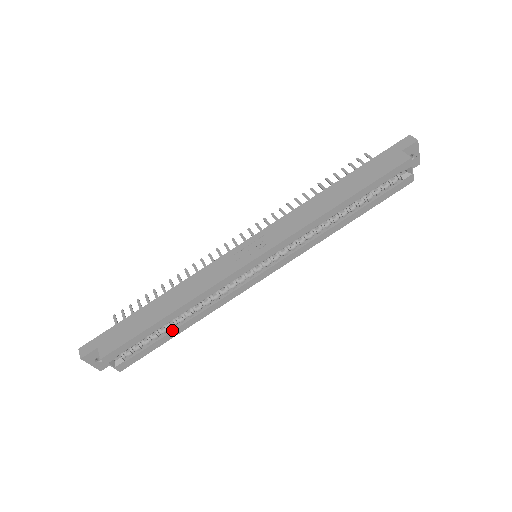
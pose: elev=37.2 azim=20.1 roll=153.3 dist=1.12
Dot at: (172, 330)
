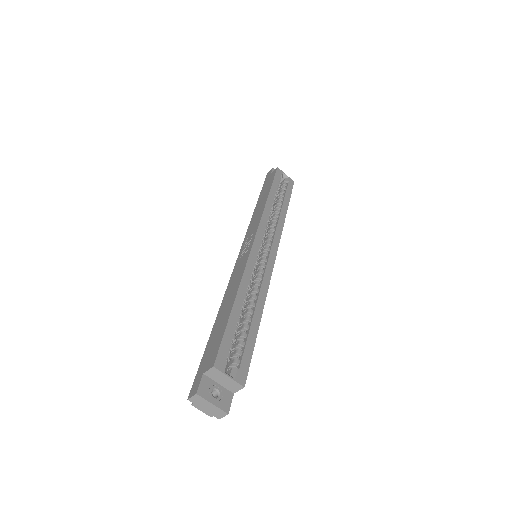
Dot at: (251, 322)
